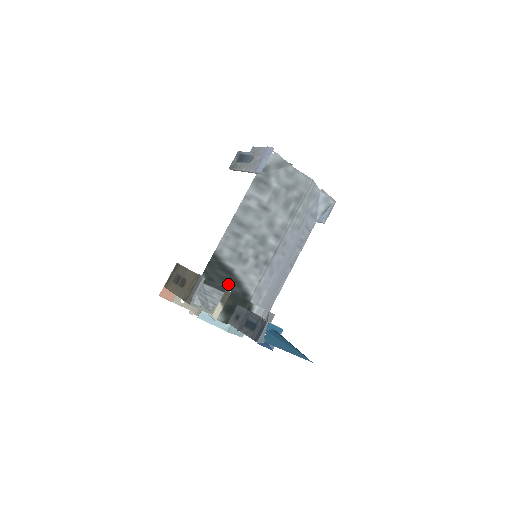
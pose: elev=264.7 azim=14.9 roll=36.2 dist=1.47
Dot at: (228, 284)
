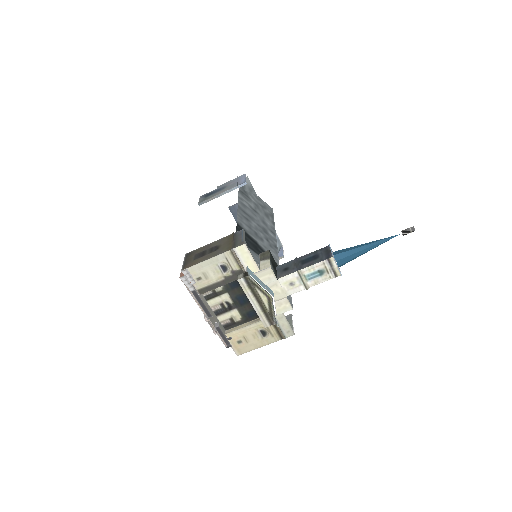
Dot at: (259, 251)
